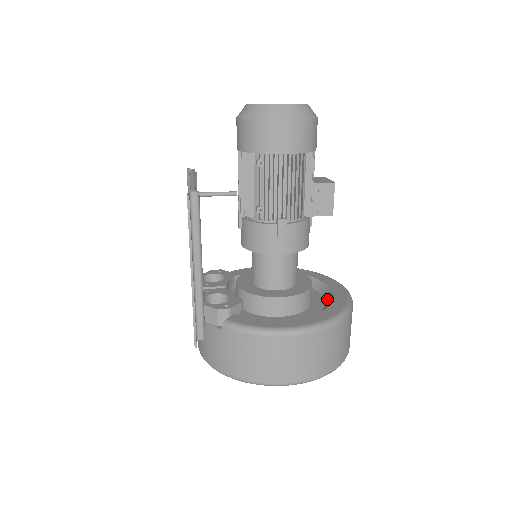
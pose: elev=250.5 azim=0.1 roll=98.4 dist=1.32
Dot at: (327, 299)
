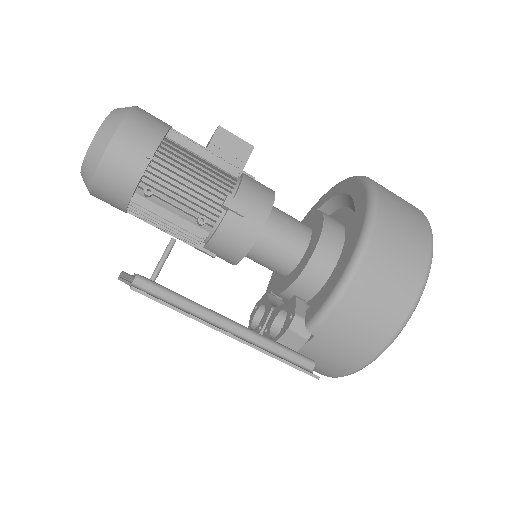
Dot at: (346, 204)
